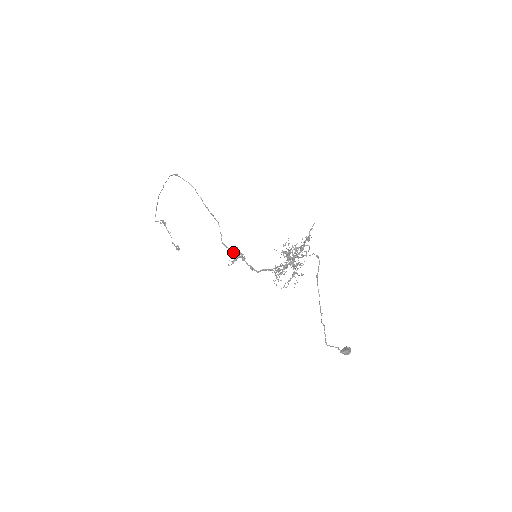
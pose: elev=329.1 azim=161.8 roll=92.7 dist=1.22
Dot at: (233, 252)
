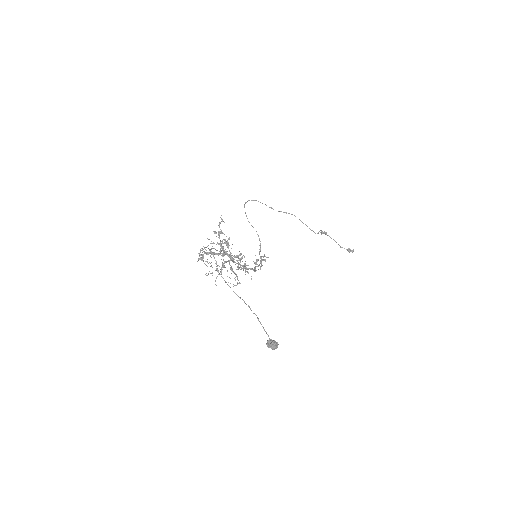
Dot at: occluded
